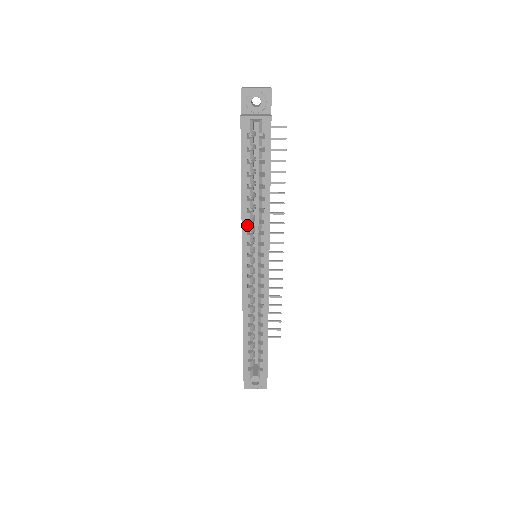
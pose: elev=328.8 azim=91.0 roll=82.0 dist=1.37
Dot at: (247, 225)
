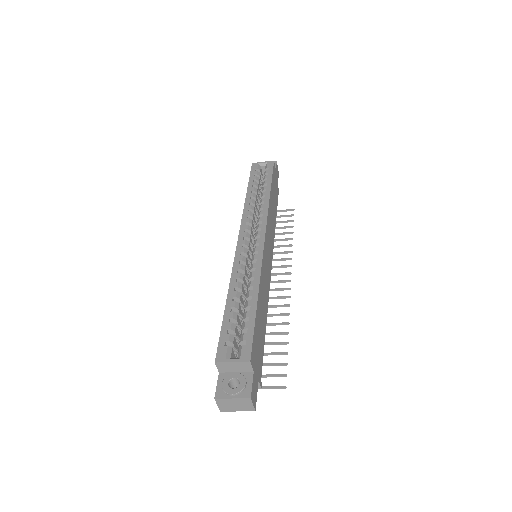
Dot at: (248, 212)
